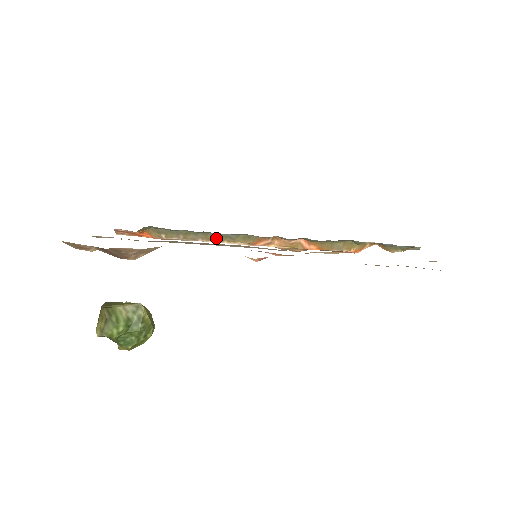
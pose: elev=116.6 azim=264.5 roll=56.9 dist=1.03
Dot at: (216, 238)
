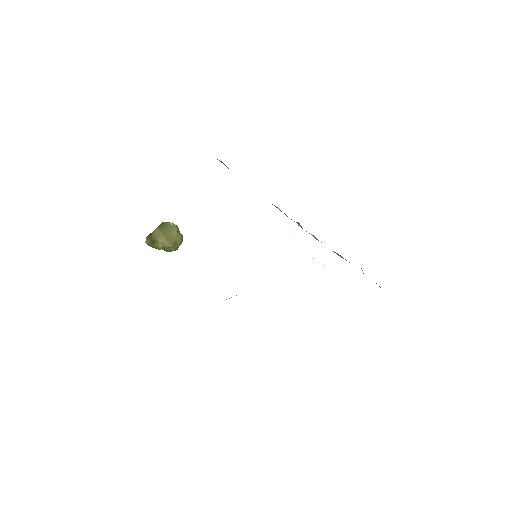
Dot at: occluded
